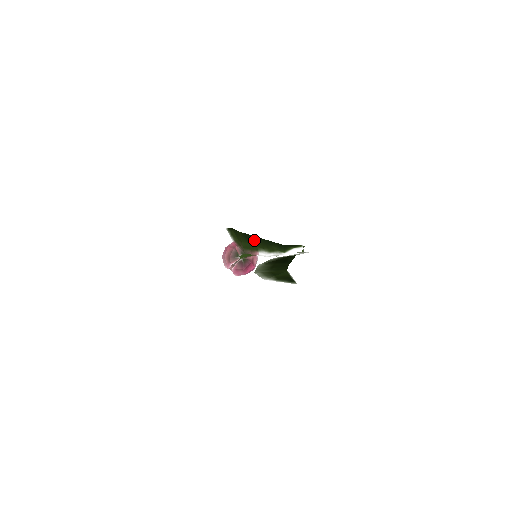
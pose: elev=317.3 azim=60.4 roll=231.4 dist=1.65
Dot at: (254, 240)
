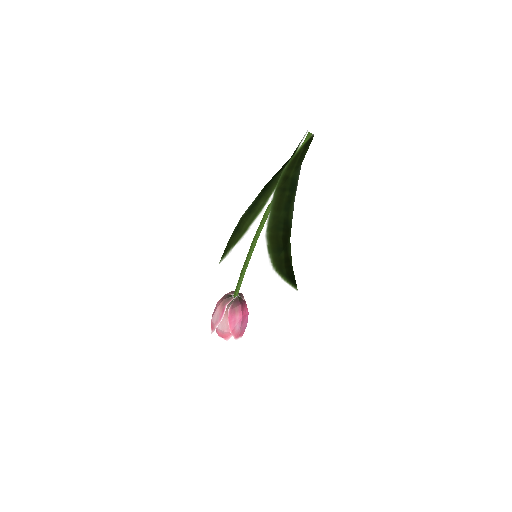
Dot at: (260, 197)
